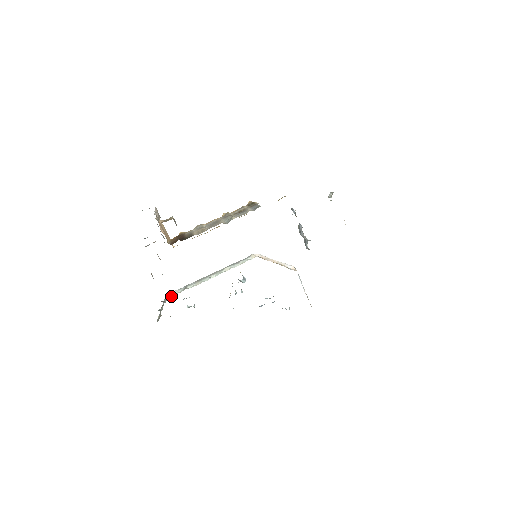
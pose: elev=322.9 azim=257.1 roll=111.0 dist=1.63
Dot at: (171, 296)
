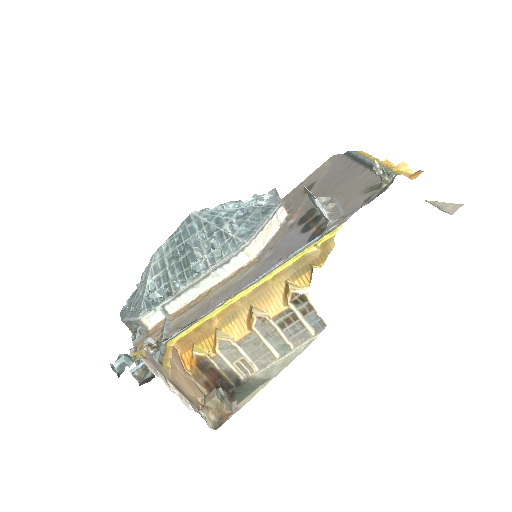
Dot at: (149, 324)
